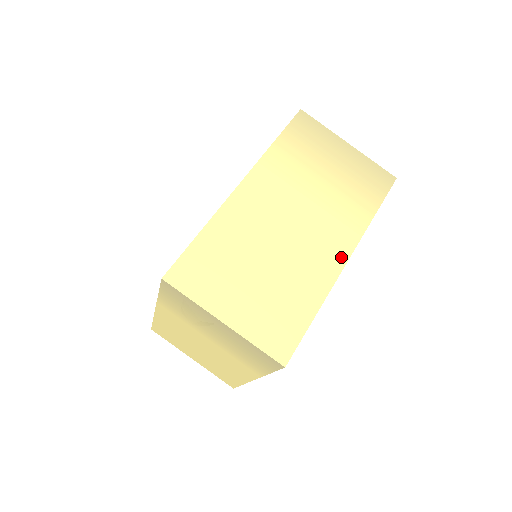
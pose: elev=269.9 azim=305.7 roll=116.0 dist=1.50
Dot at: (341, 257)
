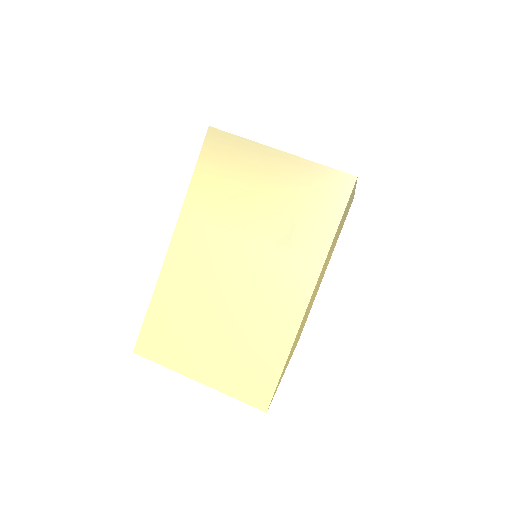
Dot at: occluded
